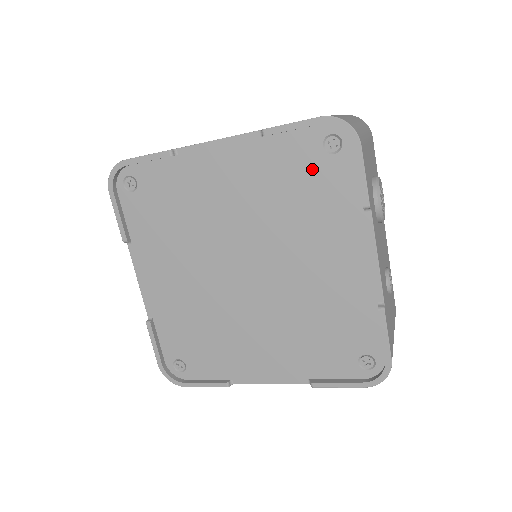
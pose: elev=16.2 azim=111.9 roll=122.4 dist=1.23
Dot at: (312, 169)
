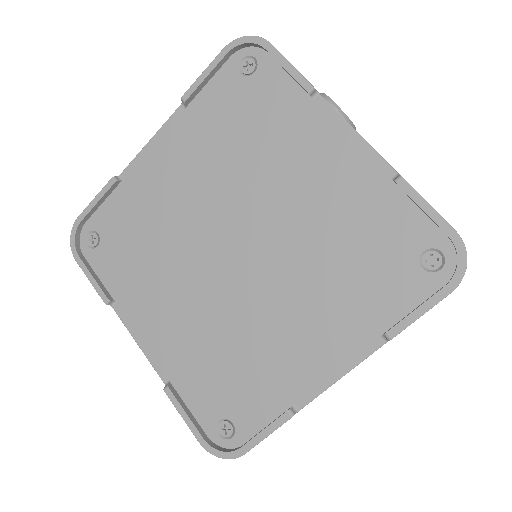
Dot at: (243, 100)
